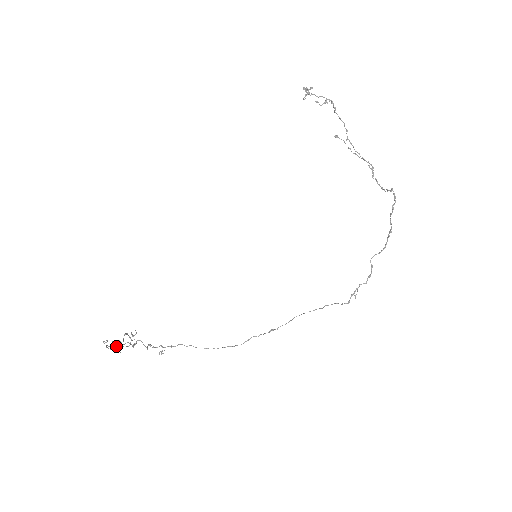
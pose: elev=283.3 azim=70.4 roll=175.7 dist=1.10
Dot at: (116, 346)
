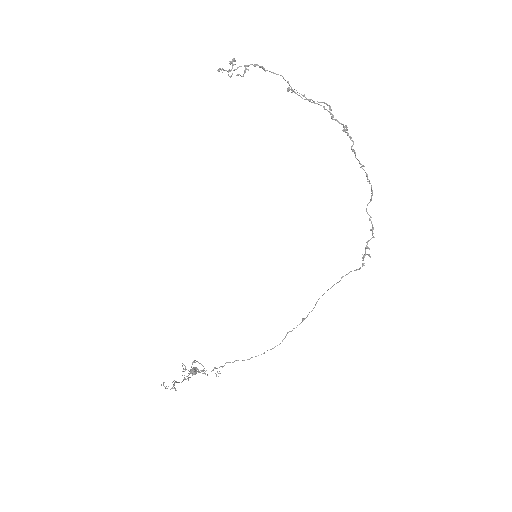
Dot at: occluded
